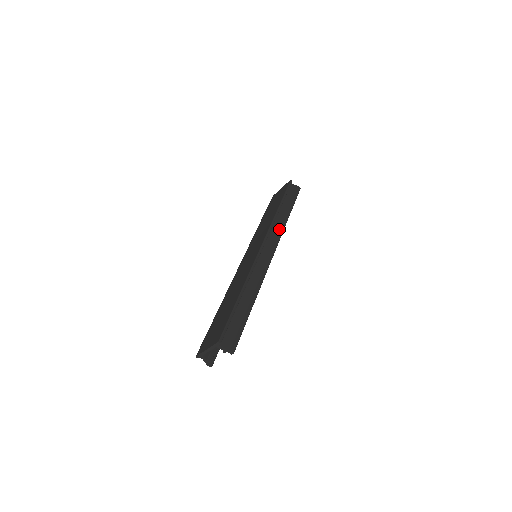
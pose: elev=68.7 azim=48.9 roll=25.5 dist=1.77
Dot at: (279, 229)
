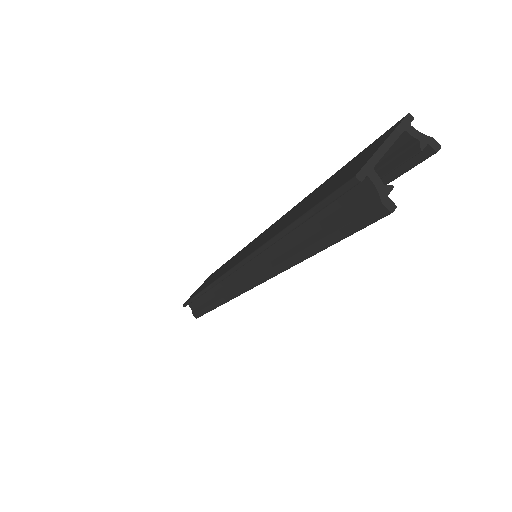
Dot at: occluded
